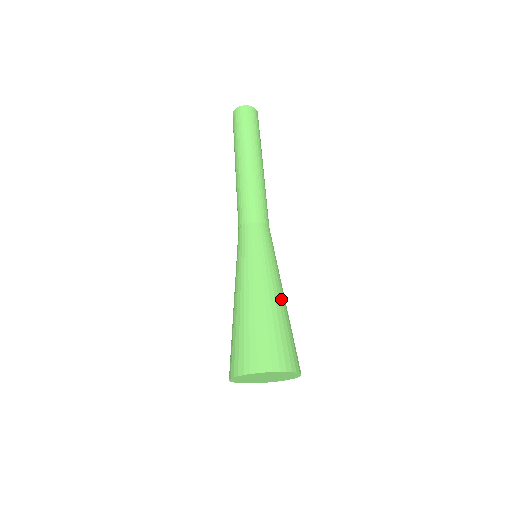
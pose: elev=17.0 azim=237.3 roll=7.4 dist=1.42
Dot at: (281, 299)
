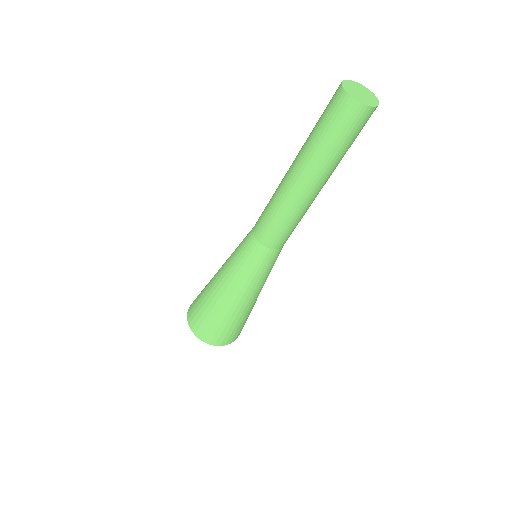
Dot at: occluded
